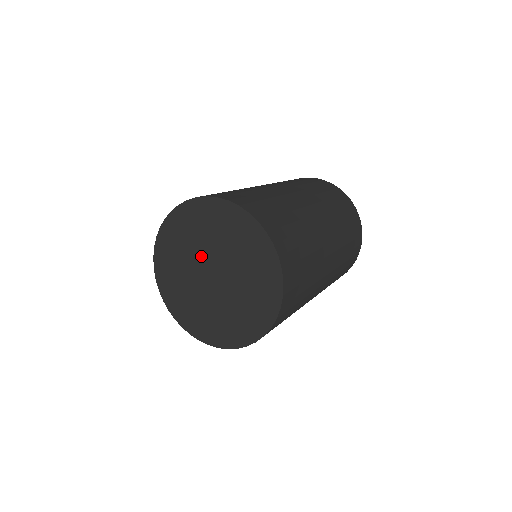
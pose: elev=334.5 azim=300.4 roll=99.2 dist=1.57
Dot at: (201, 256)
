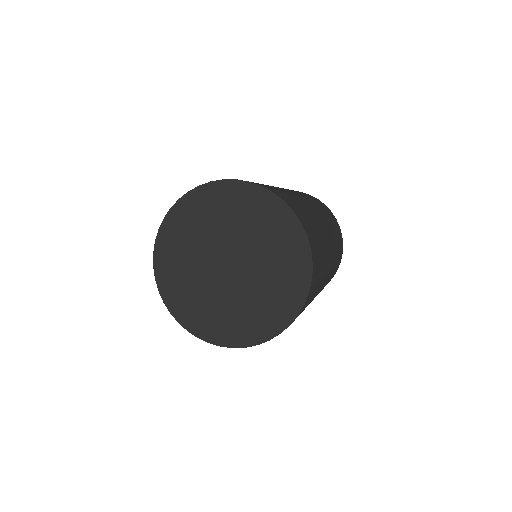
Dot at: (212, 248)
